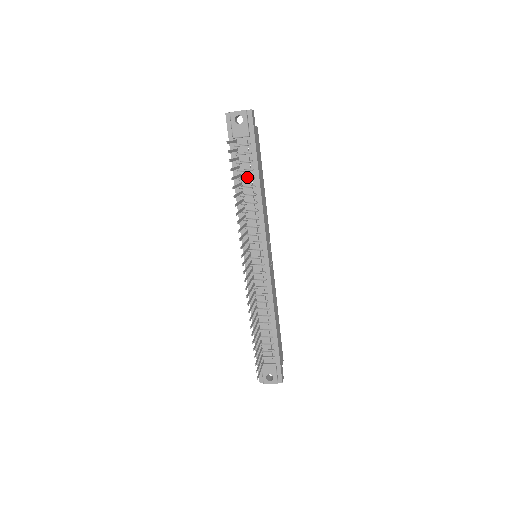
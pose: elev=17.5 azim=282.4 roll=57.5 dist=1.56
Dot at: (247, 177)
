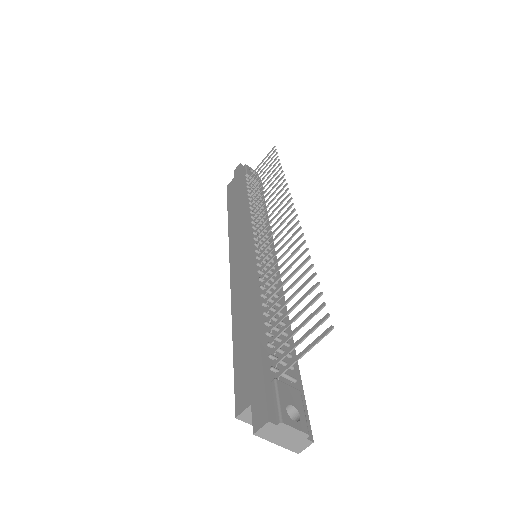
Dot at: (256, 199)
